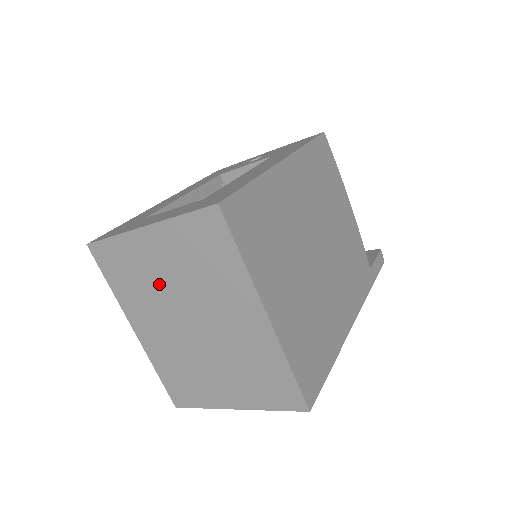
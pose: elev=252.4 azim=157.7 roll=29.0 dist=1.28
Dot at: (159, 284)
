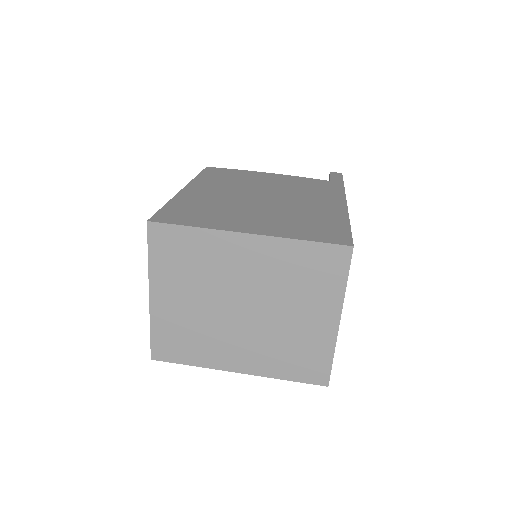
Dot at: (199, 316)
